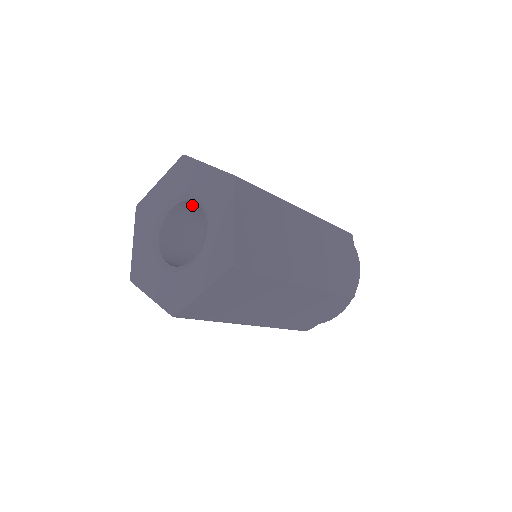
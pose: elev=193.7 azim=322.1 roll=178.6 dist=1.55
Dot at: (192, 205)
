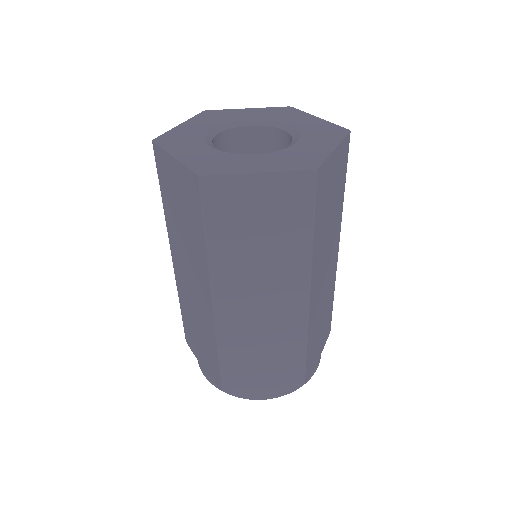
Dot at: (230, 144)
